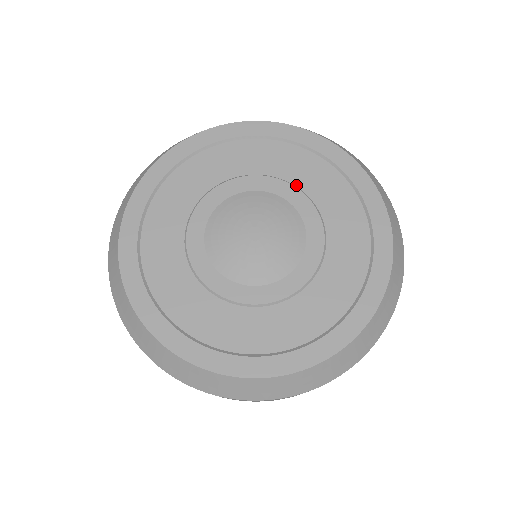
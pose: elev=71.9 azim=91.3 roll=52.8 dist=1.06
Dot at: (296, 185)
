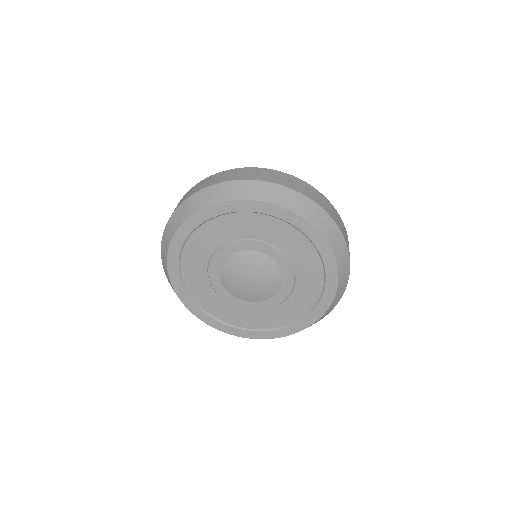
Dot at: (292, 263)
